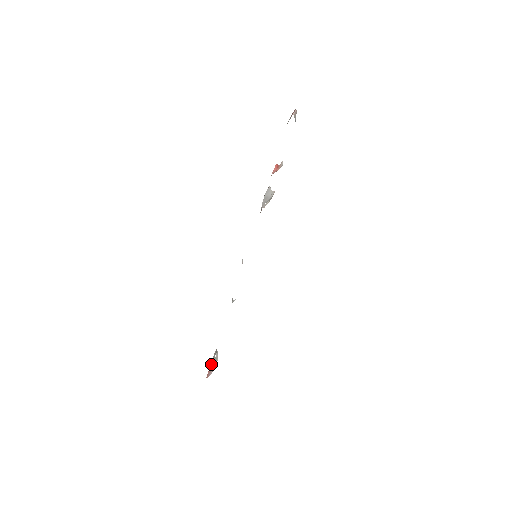
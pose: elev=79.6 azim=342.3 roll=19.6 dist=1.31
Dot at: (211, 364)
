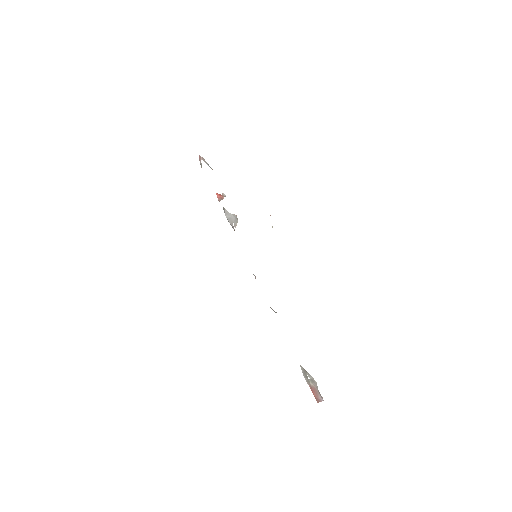
Dot at: (310, 386)
